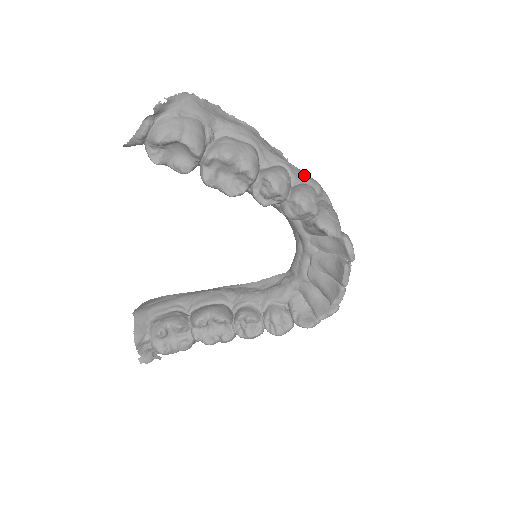
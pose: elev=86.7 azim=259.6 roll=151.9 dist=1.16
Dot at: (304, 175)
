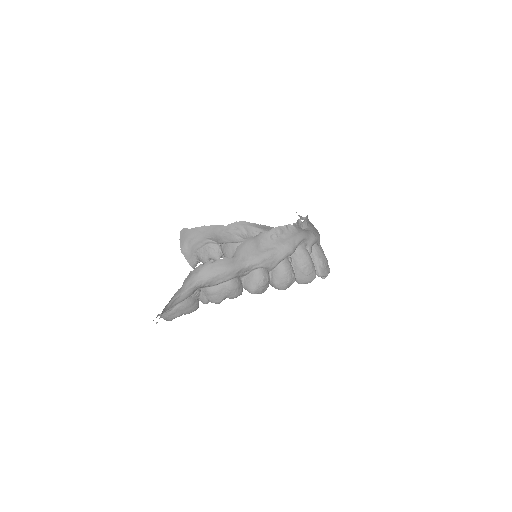
Dot at: (277, 257)
